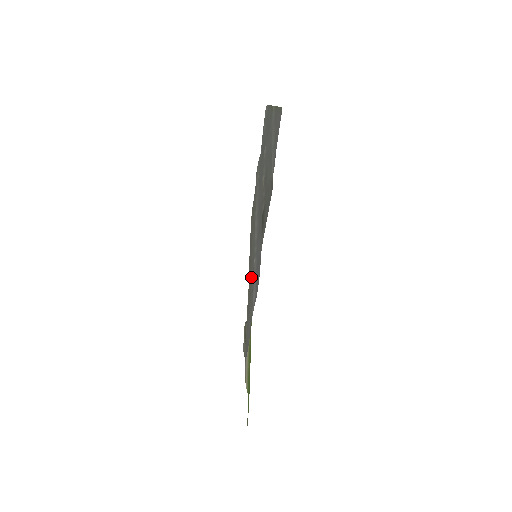
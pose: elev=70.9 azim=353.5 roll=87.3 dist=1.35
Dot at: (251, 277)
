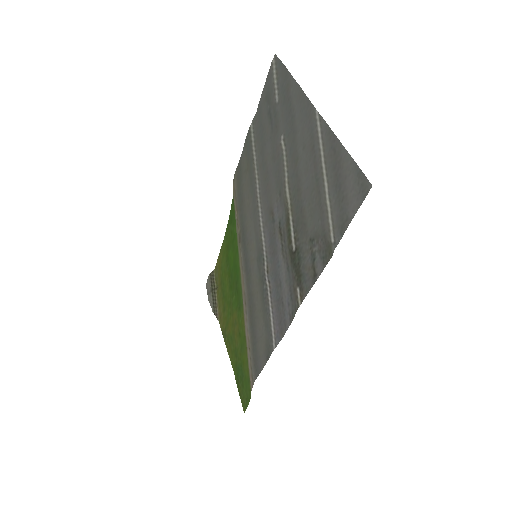
Dot at: (255, 286)
